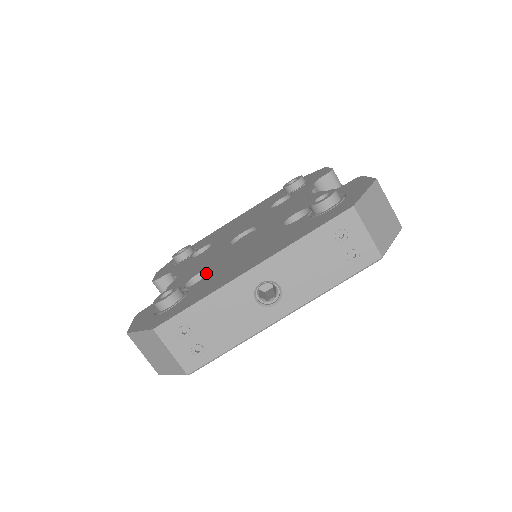
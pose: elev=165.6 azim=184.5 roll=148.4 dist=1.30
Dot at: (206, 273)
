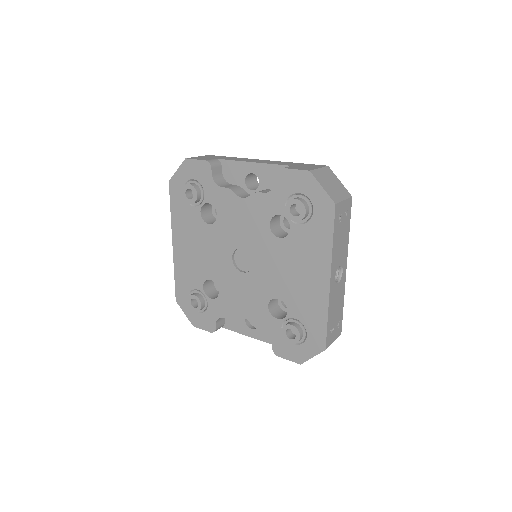
Dot at: (271, 300)
